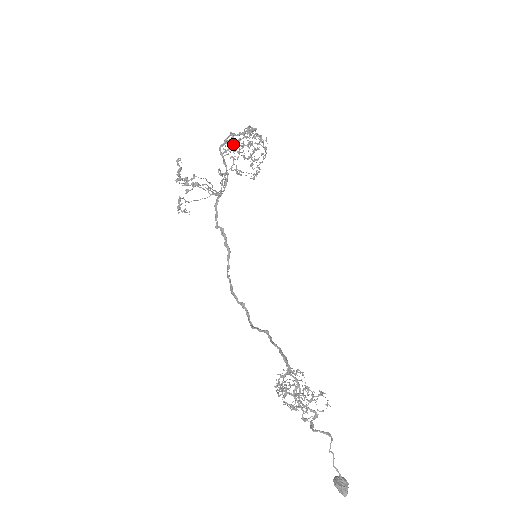
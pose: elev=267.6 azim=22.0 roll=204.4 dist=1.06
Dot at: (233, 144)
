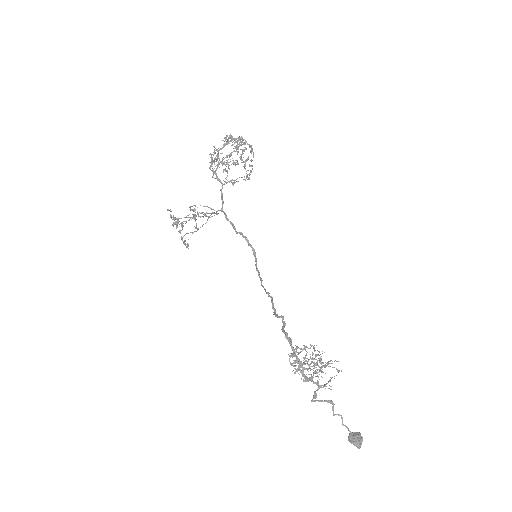
Dot at: occluded
